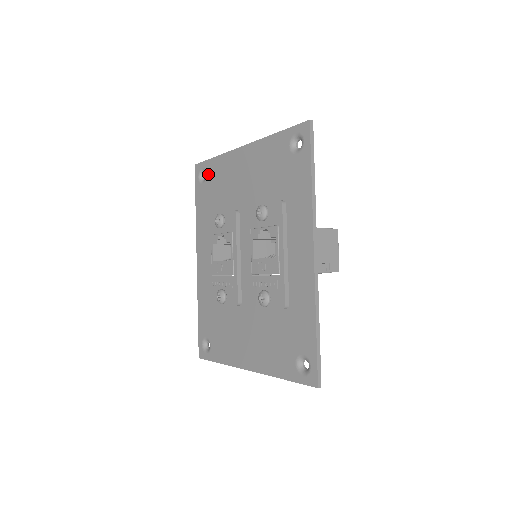
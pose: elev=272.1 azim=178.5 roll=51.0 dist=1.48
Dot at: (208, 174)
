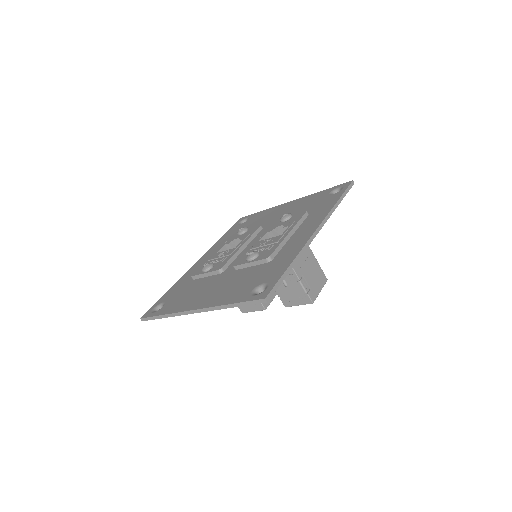
Dot at: (250, 219)
